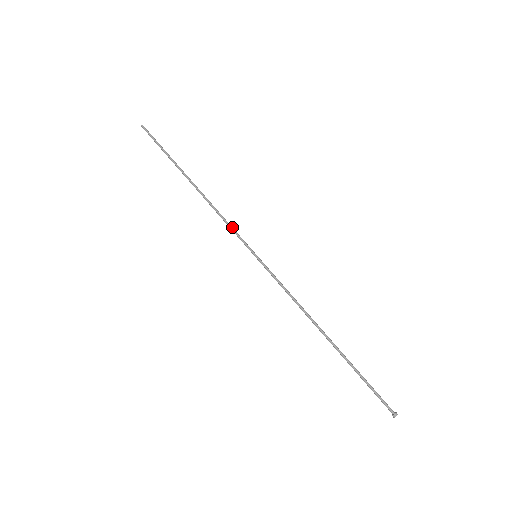
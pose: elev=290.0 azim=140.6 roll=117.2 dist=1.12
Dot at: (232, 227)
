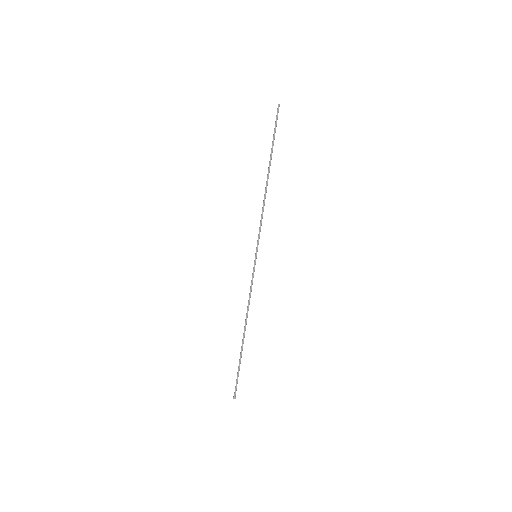
Dot at: occluded
